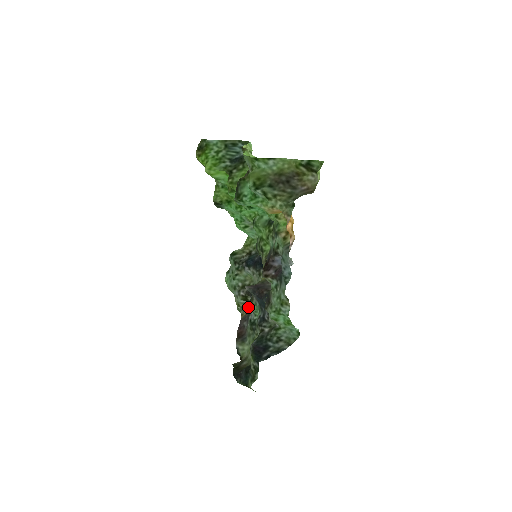
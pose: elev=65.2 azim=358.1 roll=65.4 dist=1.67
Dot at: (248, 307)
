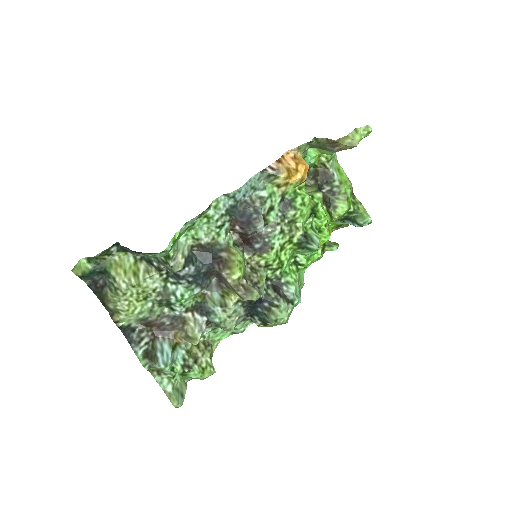
Dot at: (192, 343)
